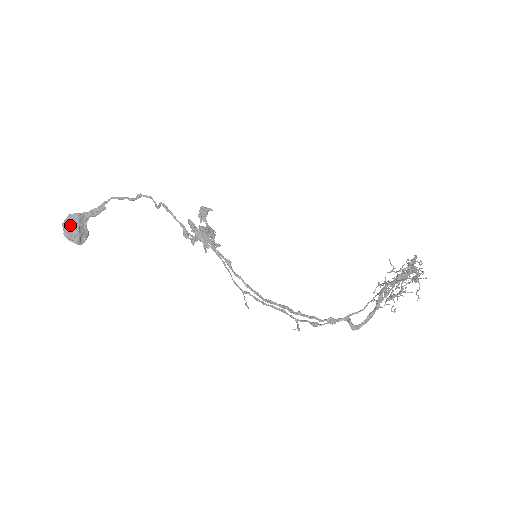
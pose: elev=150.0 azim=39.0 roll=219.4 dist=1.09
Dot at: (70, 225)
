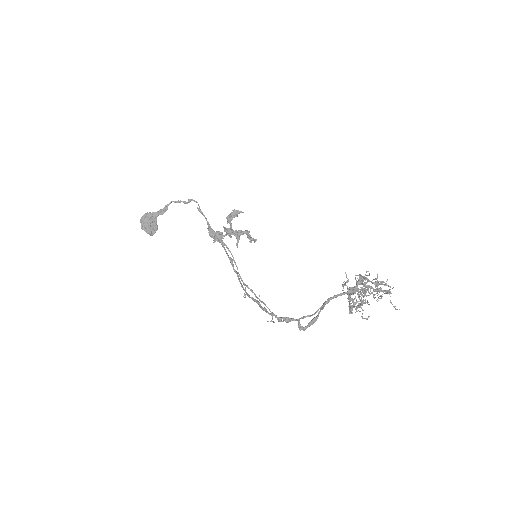
Dot at: (144, 221)
